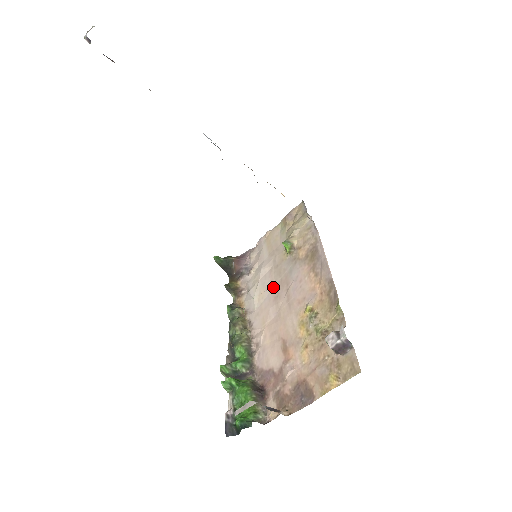
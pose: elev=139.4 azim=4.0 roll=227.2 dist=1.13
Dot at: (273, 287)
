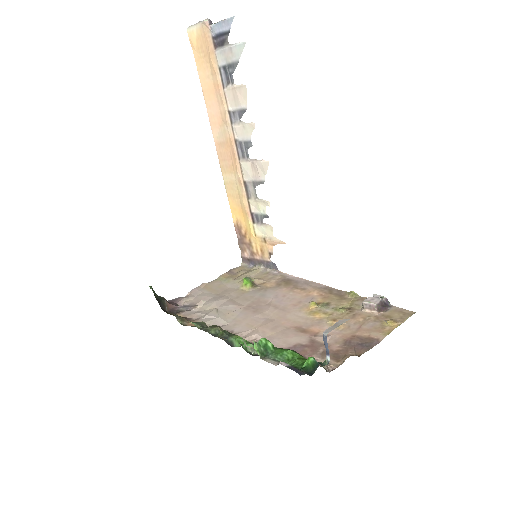
Dot at: (244, 307)
